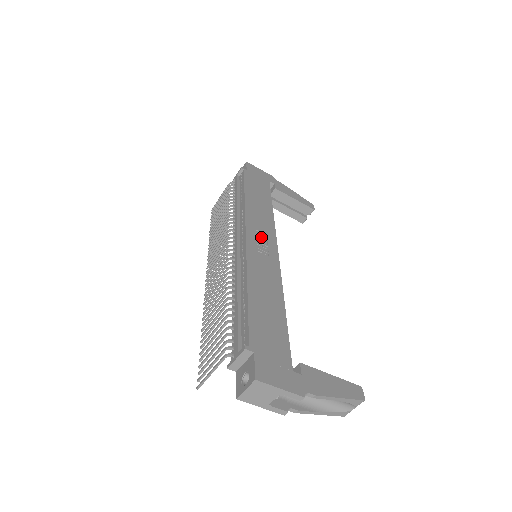
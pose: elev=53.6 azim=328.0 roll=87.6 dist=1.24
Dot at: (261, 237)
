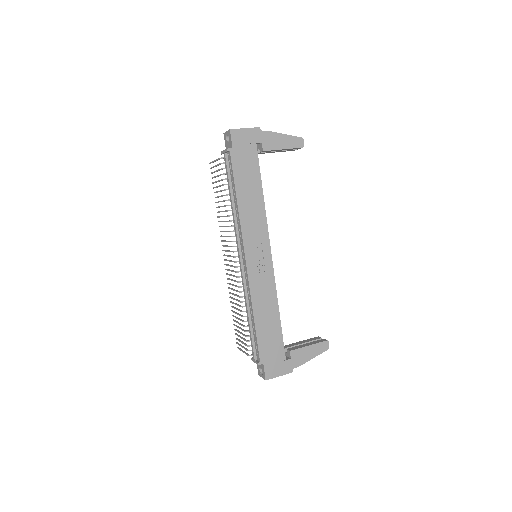
Dot at: (257, 250)
